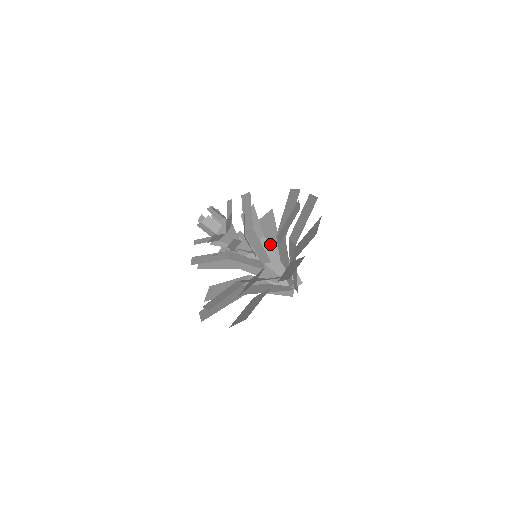
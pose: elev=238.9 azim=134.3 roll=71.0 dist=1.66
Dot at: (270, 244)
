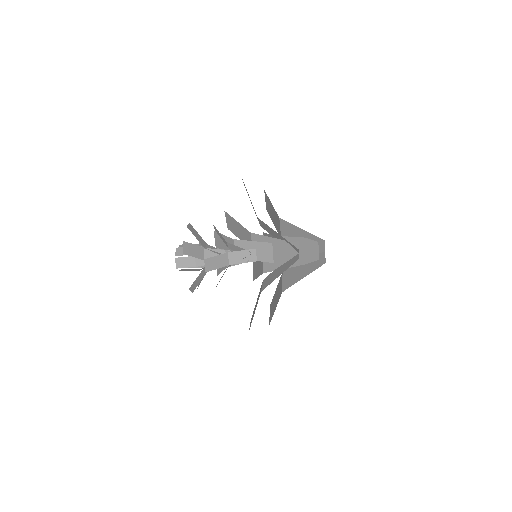
Dot at: occluded
